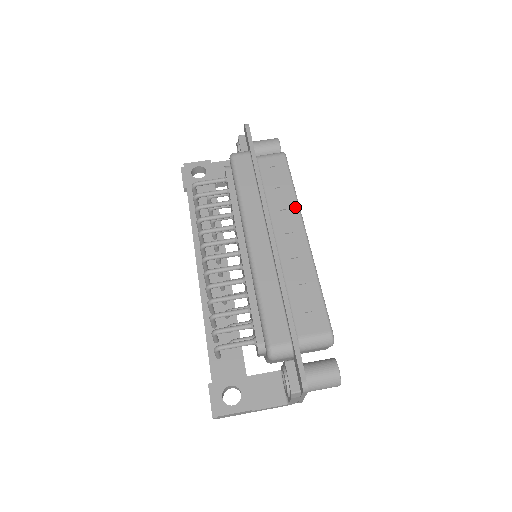
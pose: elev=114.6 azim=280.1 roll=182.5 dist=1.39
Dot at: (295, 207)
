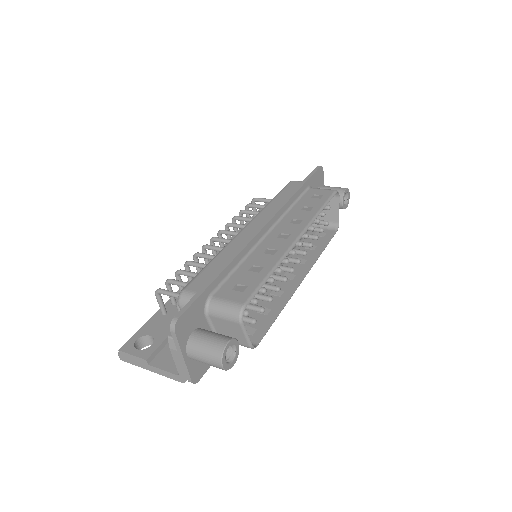
Dot at: (308, 220)
